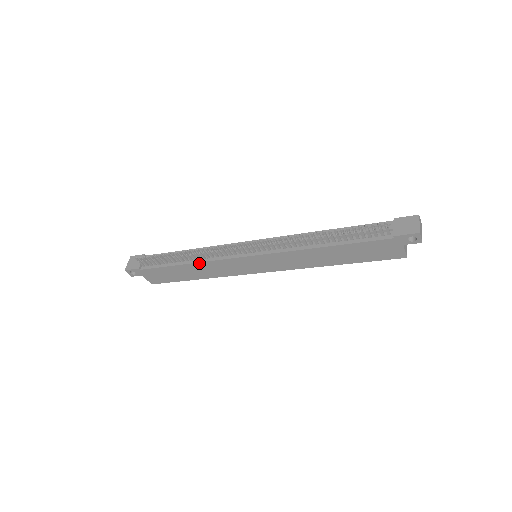
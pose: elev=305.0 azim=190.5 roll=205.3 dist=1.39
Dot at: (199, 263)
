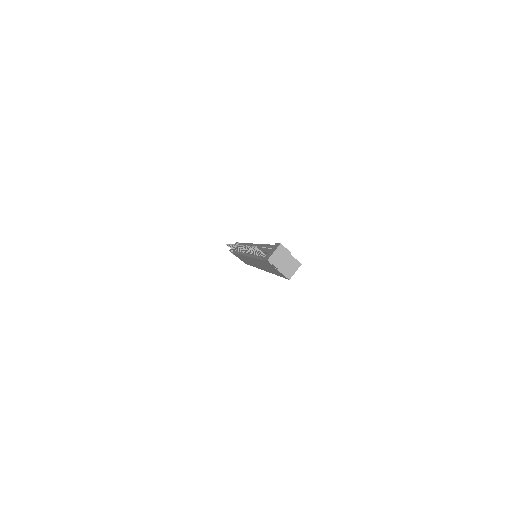
Dot at: occluded
